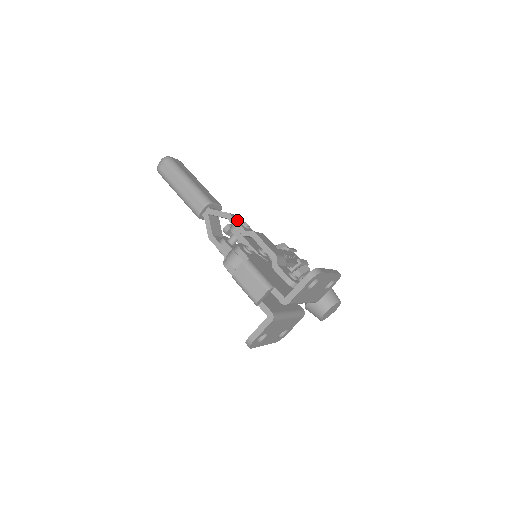
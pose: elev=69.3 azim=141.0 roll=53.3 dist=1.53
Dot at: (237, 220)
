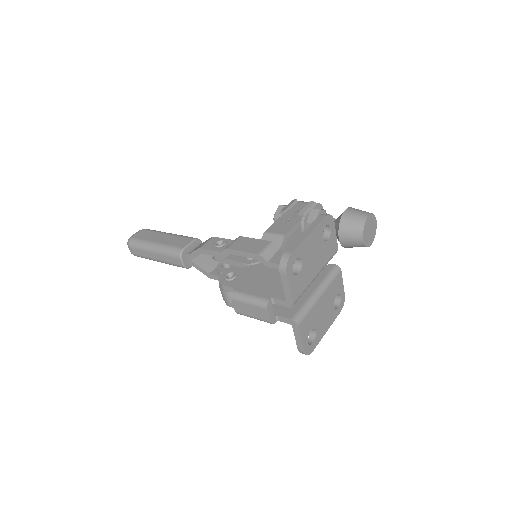
Dot at: (210, 247)
